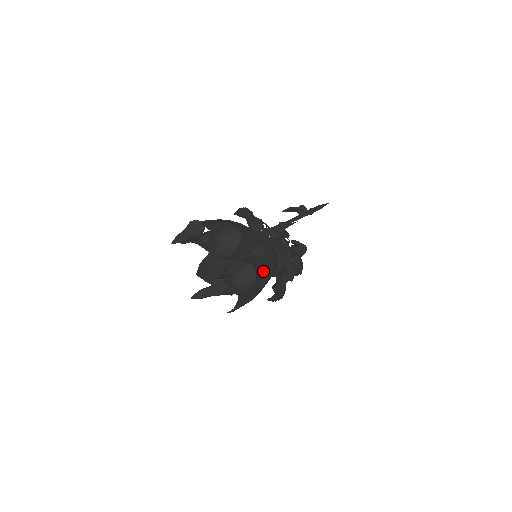
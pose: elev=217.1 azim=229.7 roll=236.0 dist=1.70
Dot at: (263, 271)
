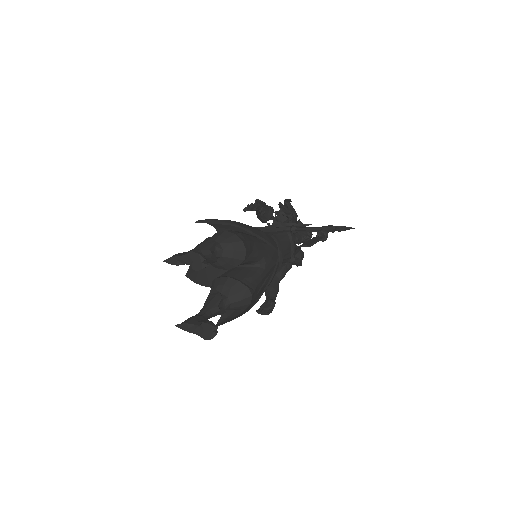
Dot at: occluded
